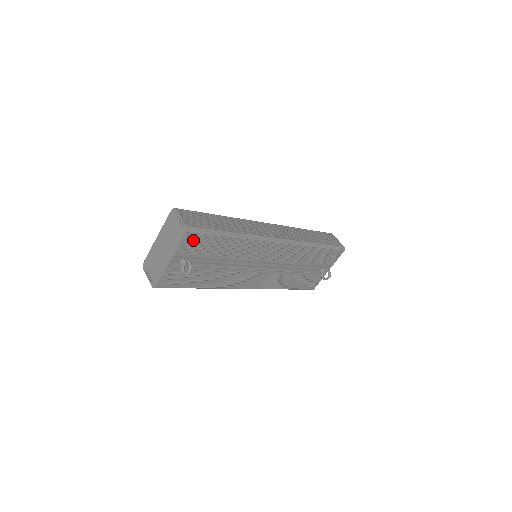
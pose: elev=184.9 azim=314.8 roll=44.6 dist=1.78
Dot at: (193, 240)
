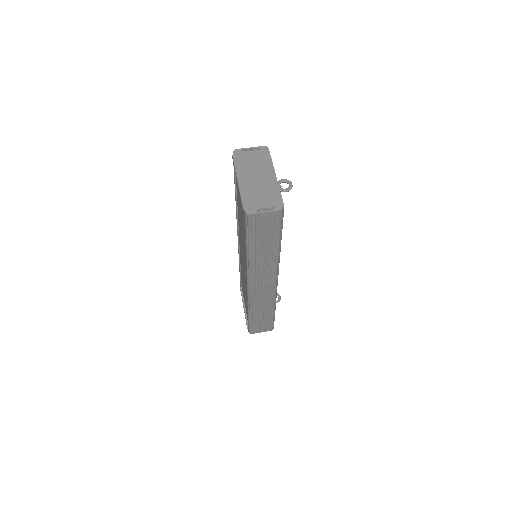
Dot at: occluded
